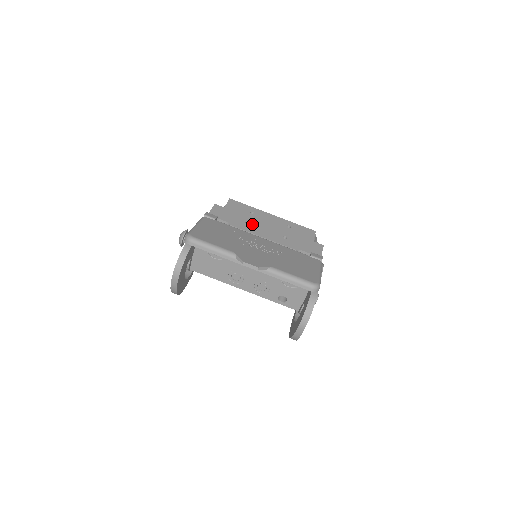
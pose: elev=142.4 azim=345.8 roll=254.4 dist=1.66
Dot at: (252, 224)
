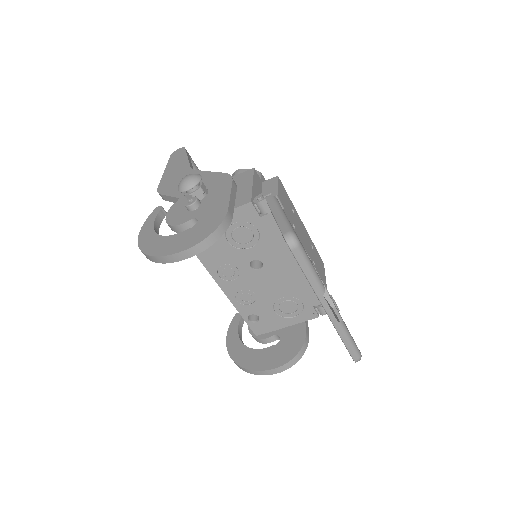
Dot at: (297, 229)
